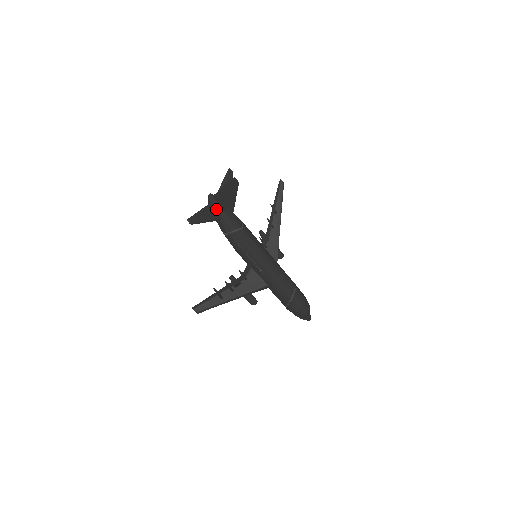
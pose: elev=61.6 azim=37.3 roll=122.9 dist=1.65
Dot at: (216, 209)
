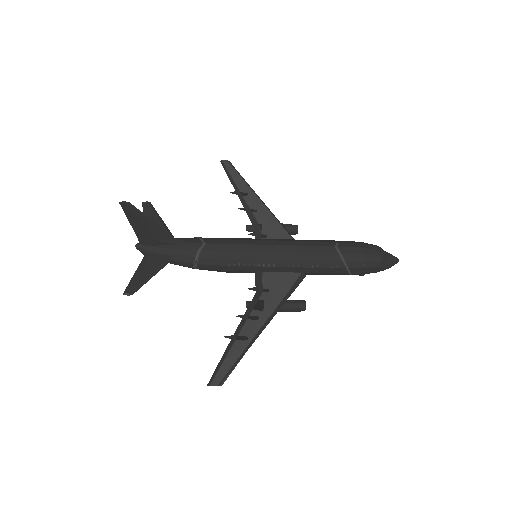
Dot at: (156, 253)
